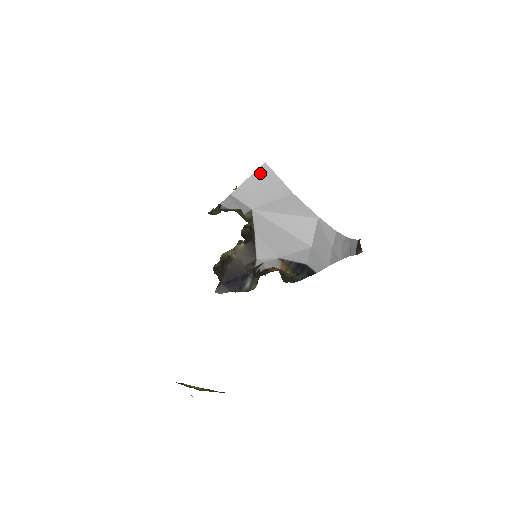
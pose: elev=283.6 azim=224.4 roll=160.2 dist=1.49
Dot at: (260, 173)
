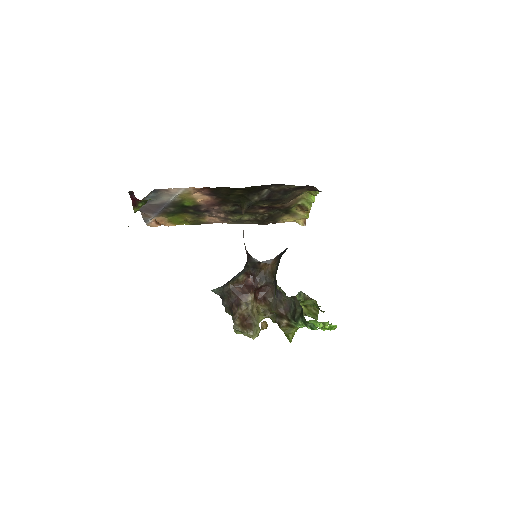
Dot at: occluded
